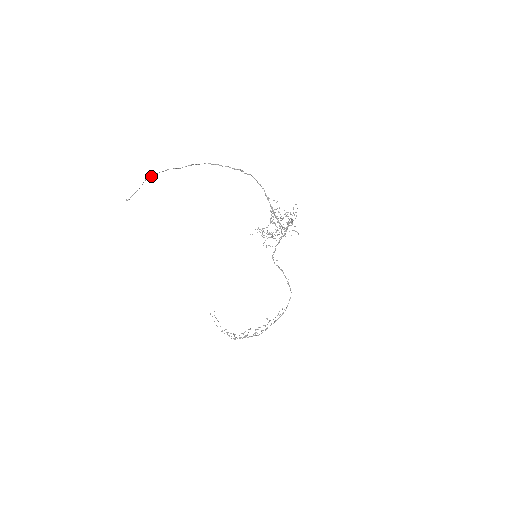
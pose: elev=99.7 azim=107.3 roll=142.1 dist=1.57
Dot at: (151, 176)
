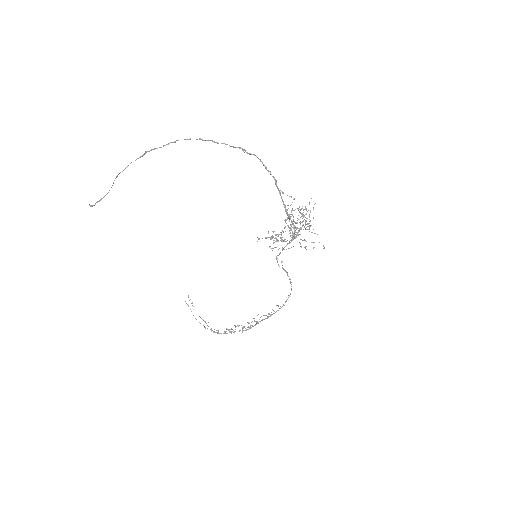
Dot at: occluded
